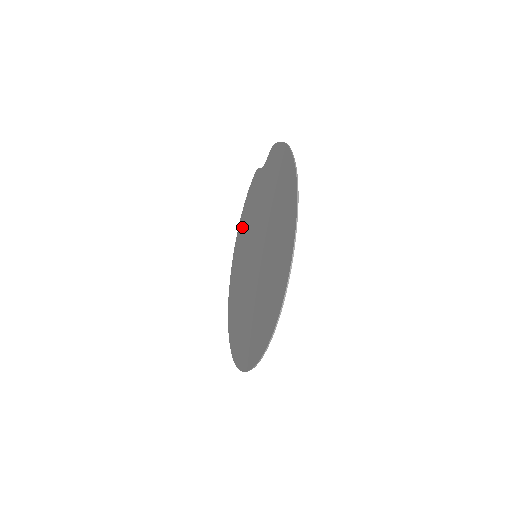
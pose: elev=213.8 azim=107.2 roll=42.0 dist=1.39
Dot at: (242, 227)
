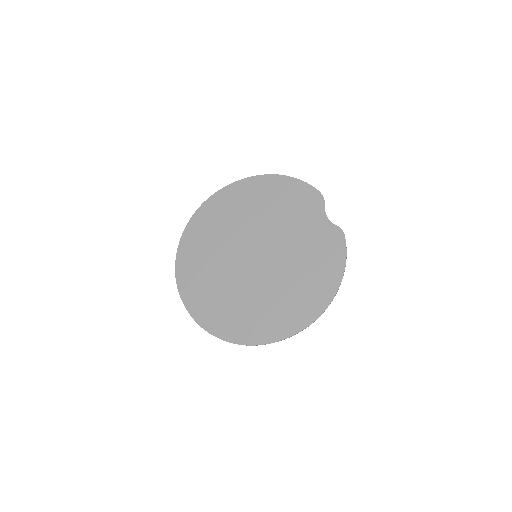
Dot at: (271, 190)
